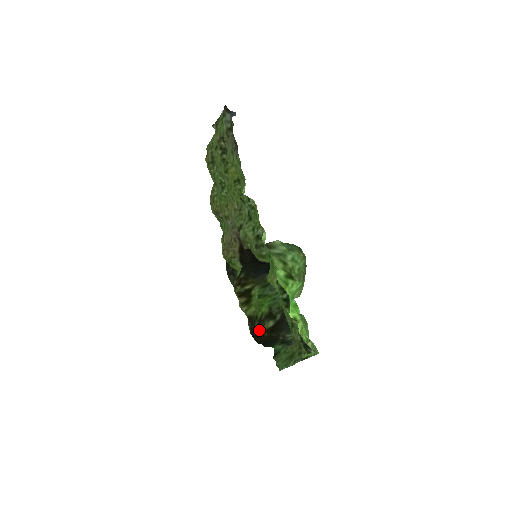
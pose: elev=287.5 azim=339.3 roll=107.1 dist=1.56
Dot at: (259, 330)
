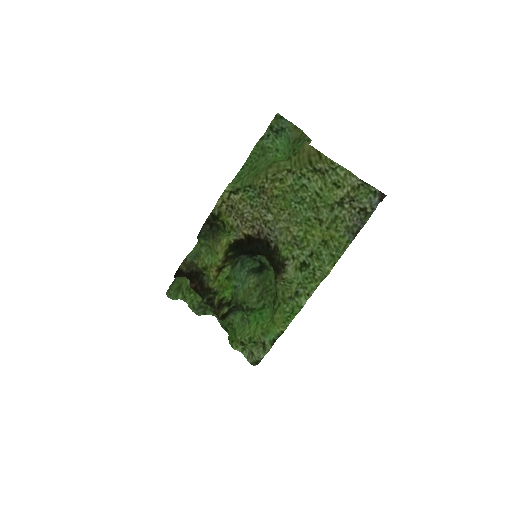
Dot at: (217, 311)
